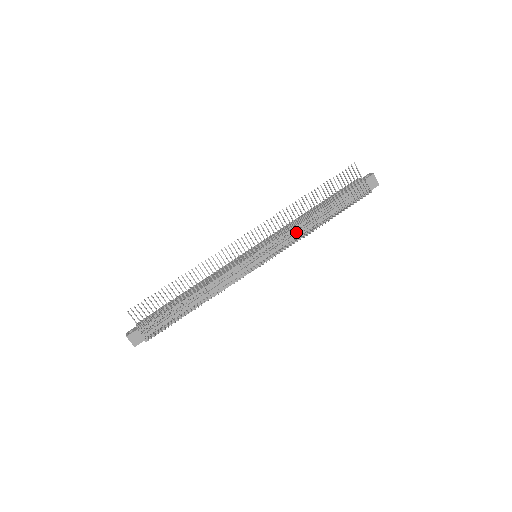
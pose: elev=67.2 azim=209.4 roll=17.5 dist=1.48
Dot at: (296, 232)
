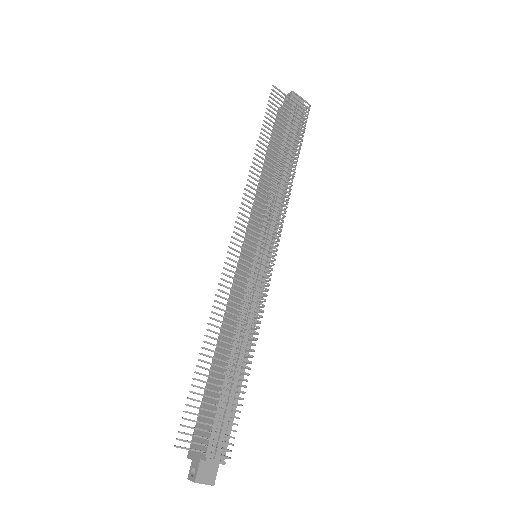
Dot at: (275, 198)
